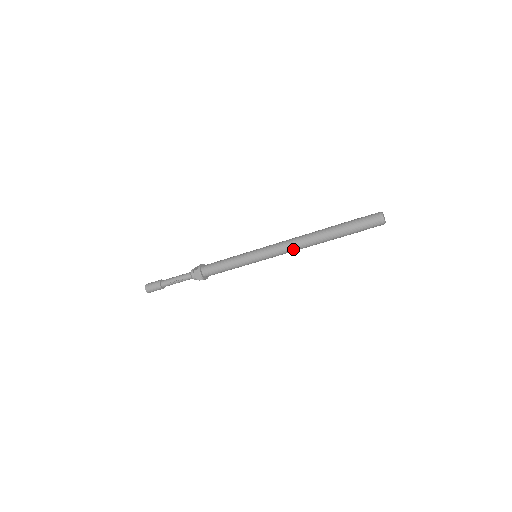
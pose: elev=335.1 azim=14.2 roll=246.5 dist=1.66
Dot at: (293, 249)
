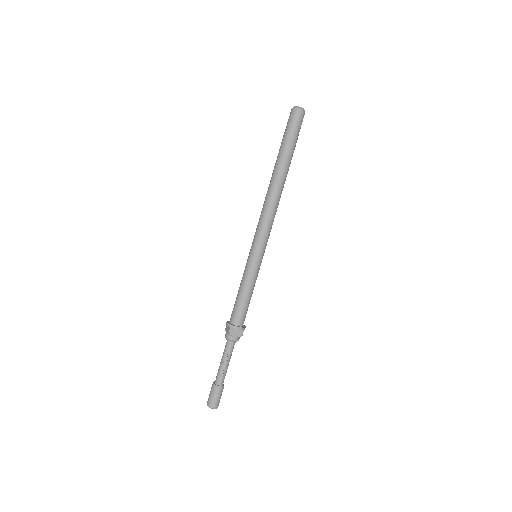
Dot at: (274, 211)
